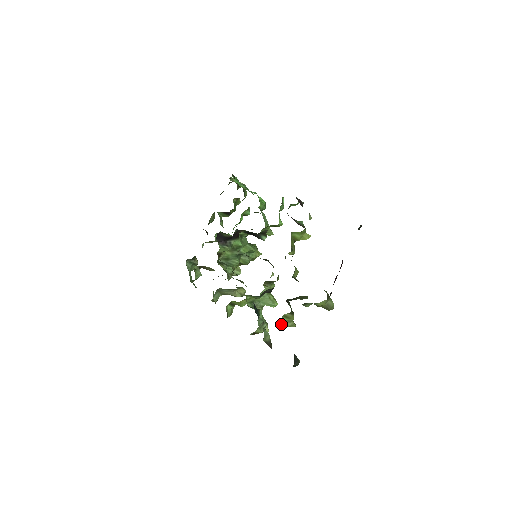
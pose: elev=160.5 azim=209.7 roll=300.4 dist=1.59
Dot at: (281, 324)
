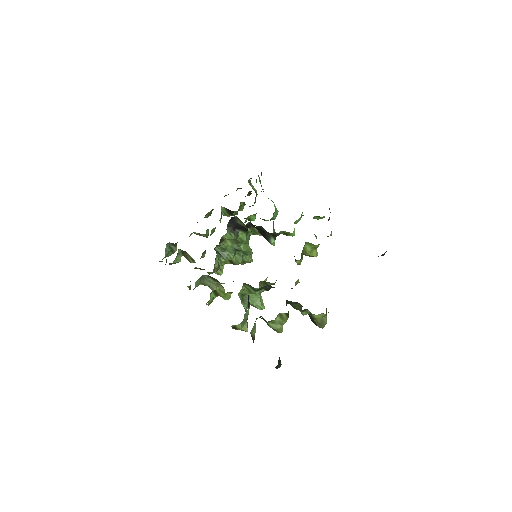
Dot at: (271, 323)
